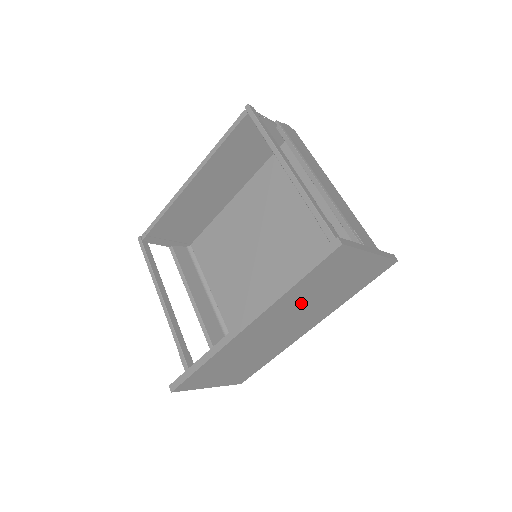
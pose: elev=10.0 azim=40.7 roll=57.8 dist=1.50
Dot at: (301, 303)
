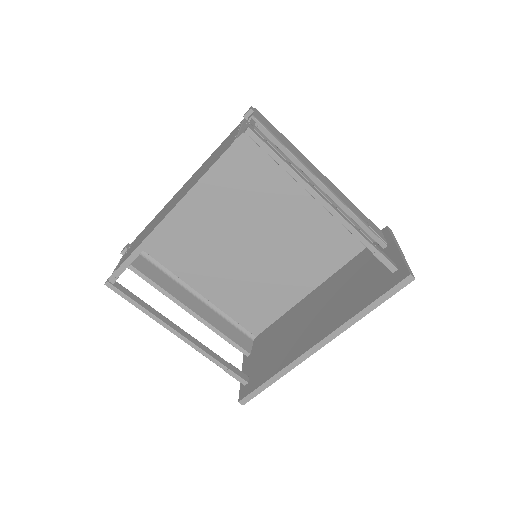
Dot at: occluded
